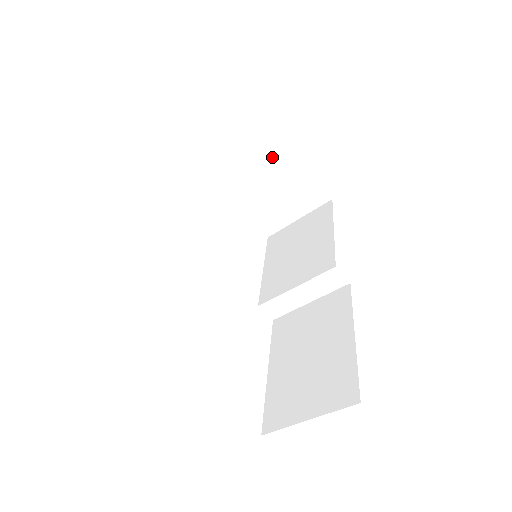
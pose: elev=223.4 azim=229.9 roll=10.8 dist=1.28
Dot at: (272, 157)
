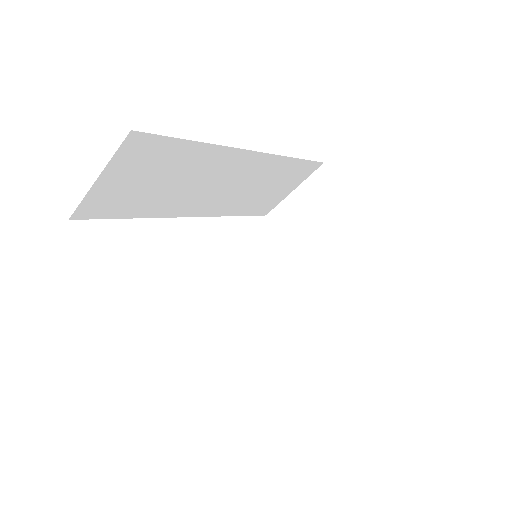
Dot at: (334, 214)
